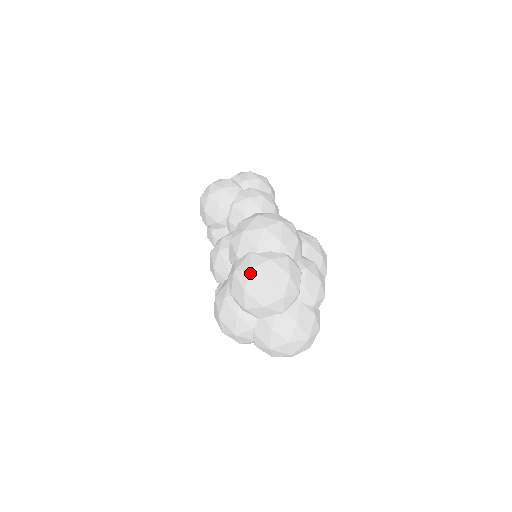
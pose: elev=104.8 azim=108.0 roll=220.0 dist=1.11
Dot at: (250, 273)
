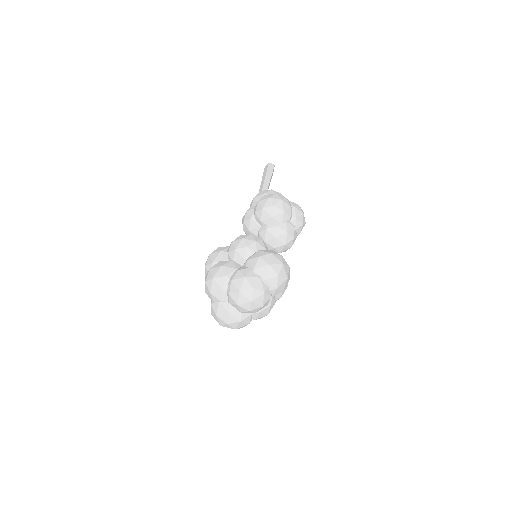
Dot at: (251, 289)
